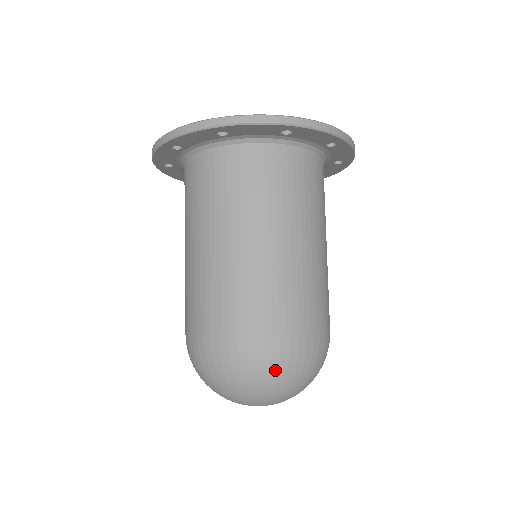
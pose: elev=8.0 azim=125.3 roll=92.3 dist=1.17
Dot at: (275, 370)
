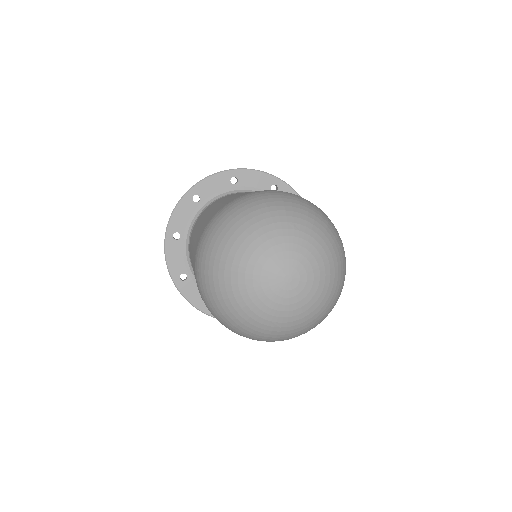
Dot at: (336, 231)
